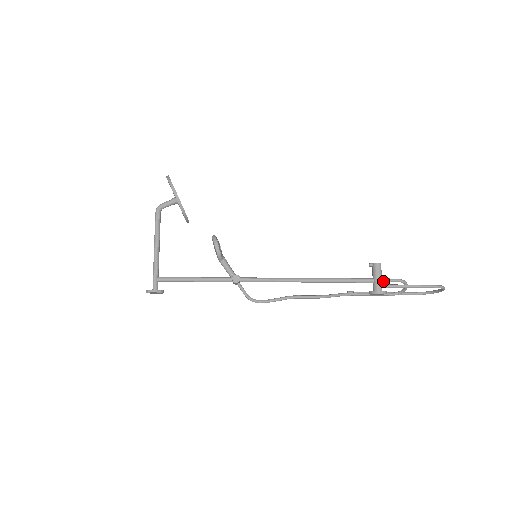
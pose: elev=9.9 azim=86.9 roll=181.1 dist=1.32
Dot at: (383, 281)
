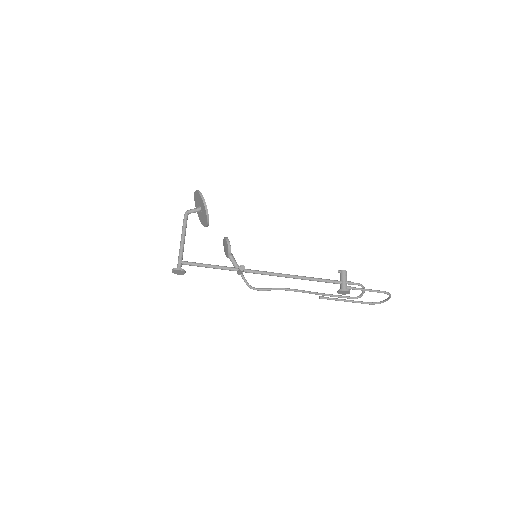
Dot at: (348, 283)
